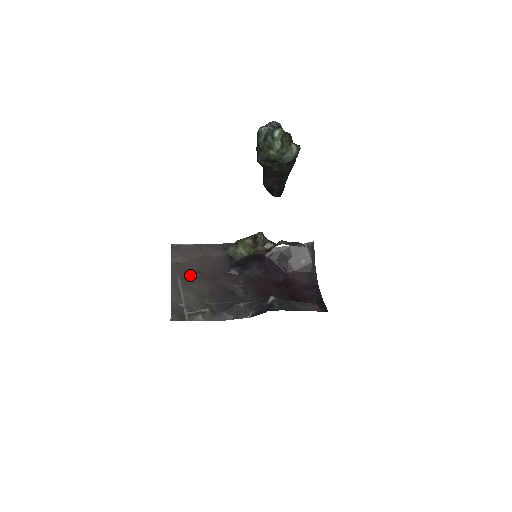
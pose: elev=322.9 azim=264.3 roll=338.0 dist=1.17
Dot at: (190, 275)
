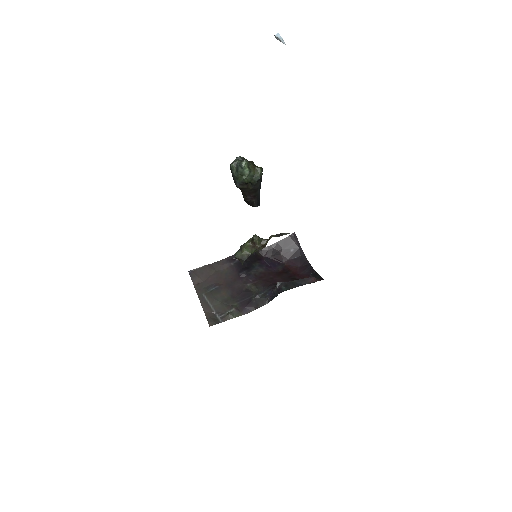
Dot at: (211, 289)
